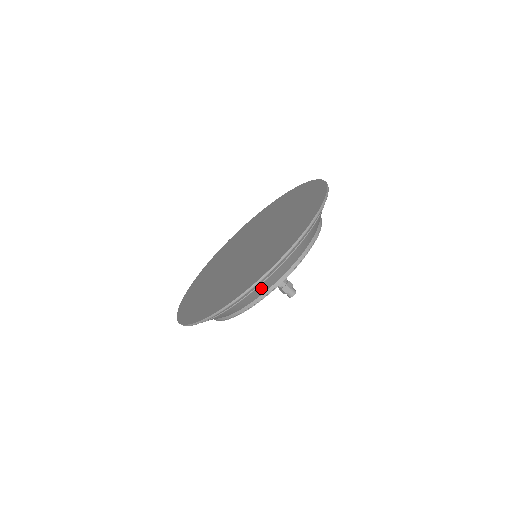
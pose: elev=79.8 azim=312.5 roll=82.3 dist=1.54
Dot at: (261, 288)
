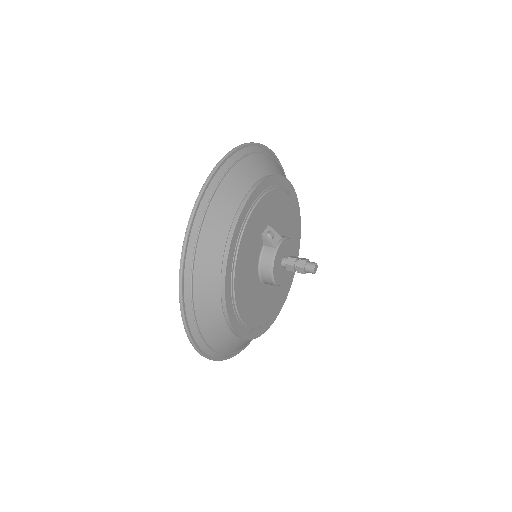
Dot at: (208, 320)
